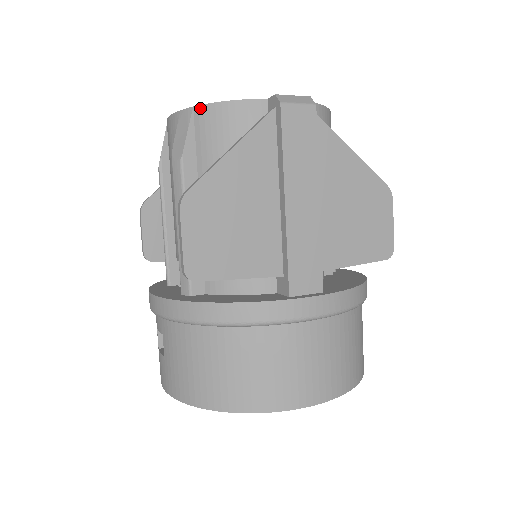
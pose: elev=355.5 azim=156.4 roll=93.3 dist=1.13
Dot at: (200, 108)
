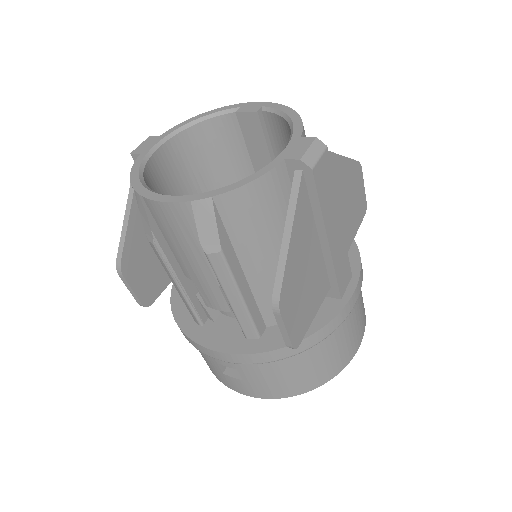
Dot at: (222, 197)
